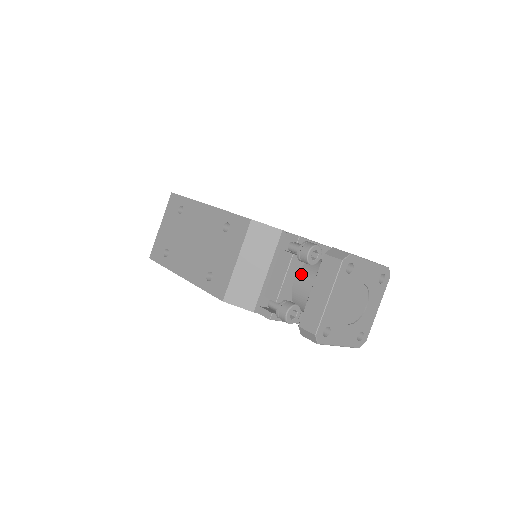
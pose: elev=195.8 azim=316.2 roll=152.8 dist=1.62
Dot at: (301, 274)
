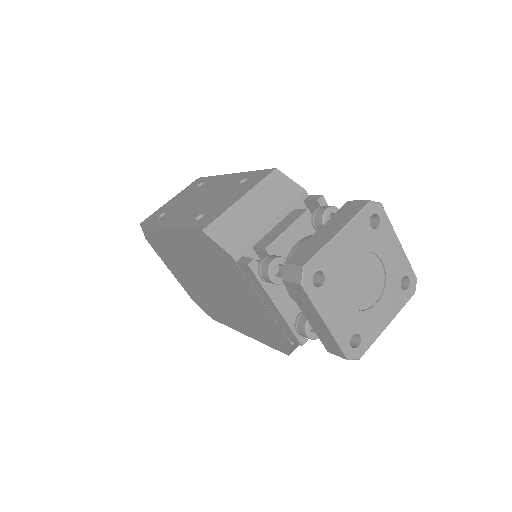
Dot at: (308, 237)
